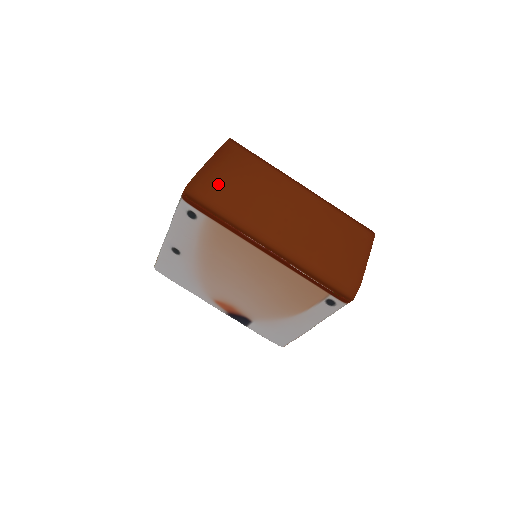
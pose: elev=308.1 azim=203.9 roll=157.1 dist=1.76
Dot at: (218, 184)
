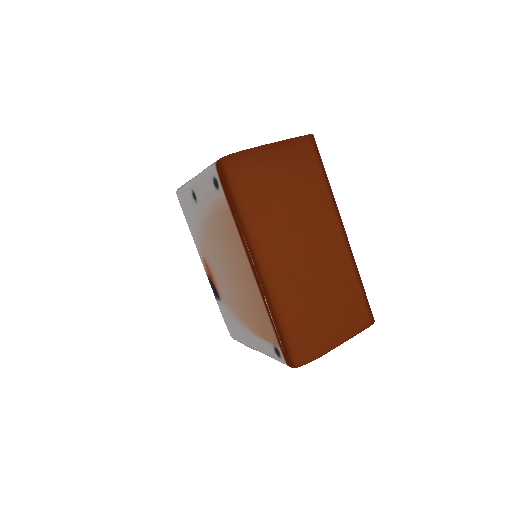
Dot at: (261, 173)
